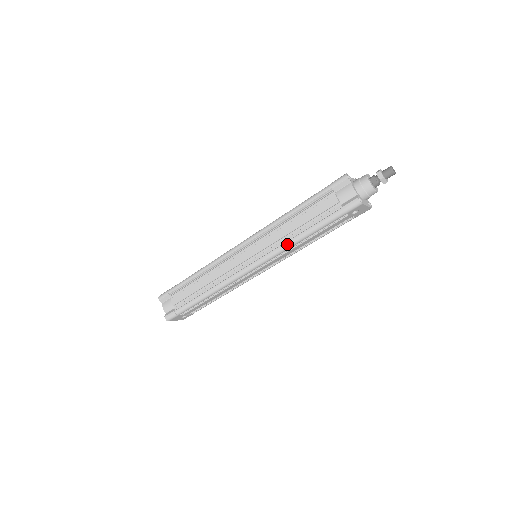
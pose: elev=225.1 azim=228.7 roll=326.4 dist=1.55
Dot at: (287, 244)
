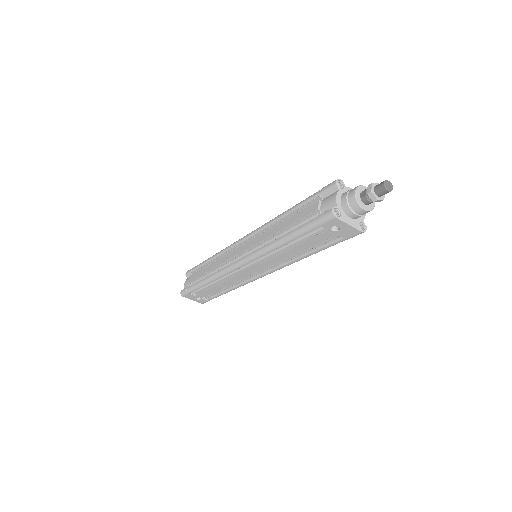
Dot at: (267, 246)
